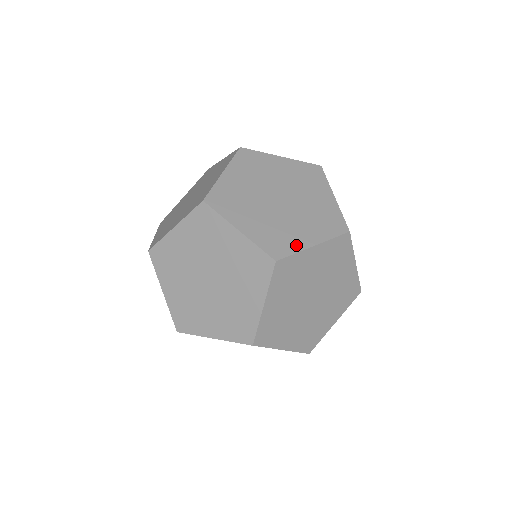
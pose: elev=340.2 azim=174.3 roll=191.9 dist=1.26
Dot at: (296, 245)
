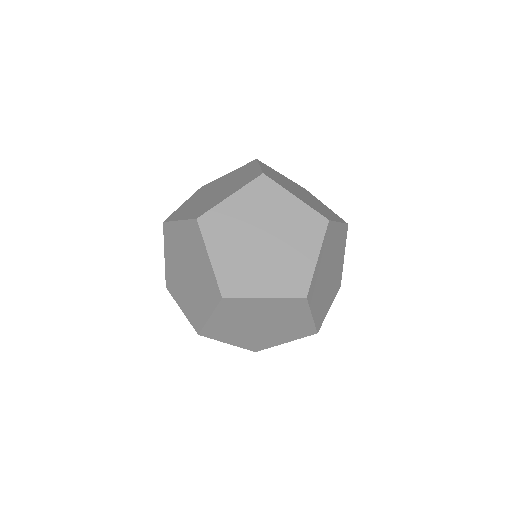
Dot at: (249, 291)
